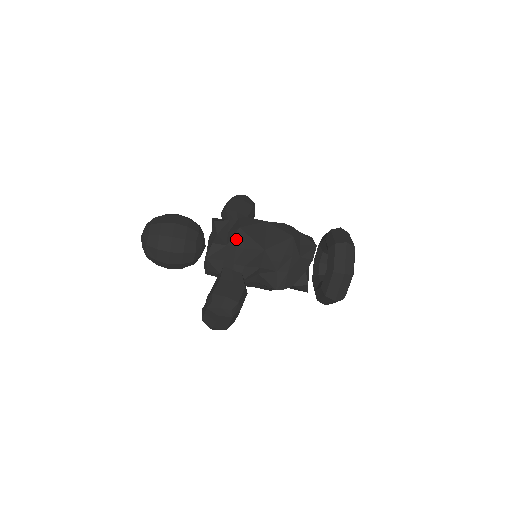
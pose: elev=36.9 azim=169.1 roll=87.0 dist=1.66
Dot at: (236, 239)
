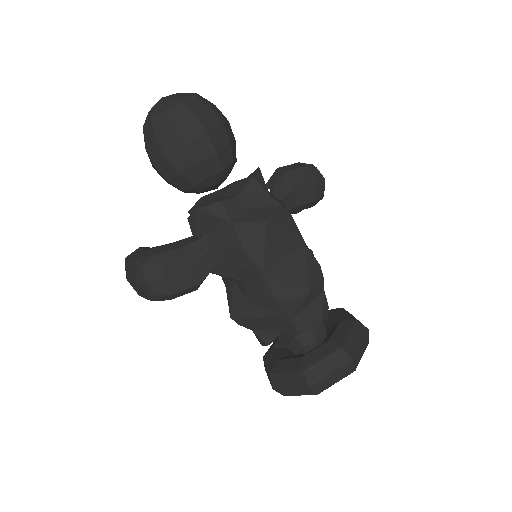
Dot at: (248, 228)
